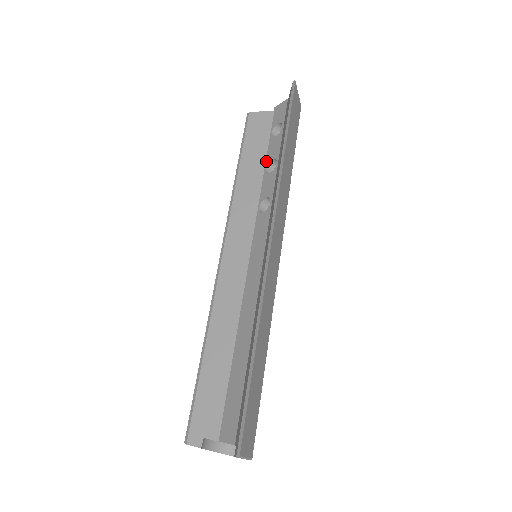
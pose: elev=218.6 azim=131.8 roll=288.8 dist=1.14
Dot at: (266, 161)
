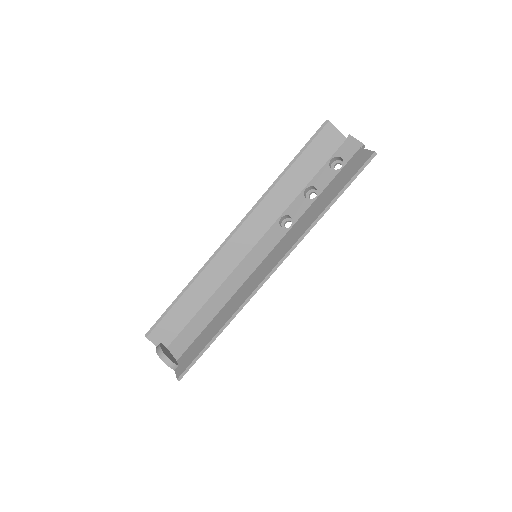
Dot at: (310, 182)
